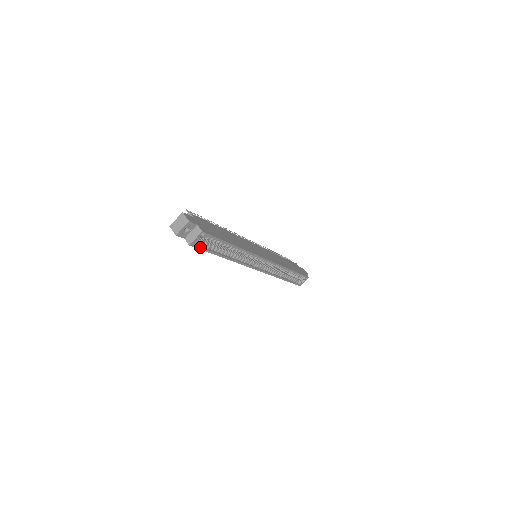
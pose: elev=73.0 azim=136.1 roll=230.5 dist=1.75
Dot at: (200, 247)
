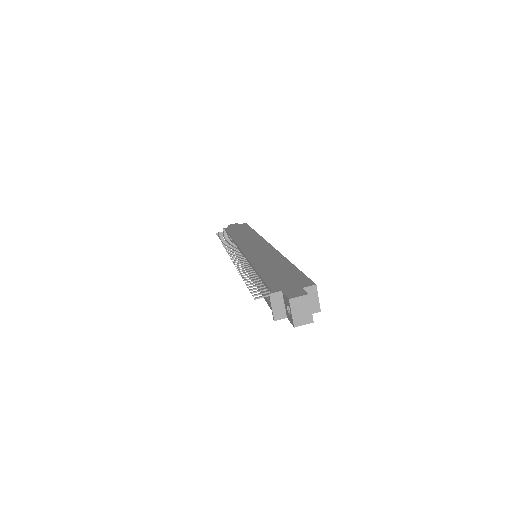
Dot at: occluded
